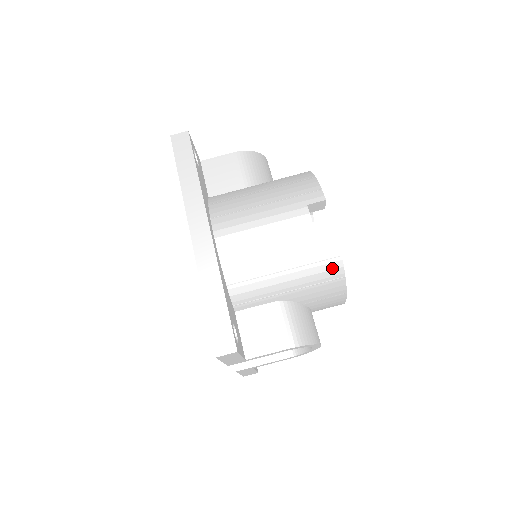
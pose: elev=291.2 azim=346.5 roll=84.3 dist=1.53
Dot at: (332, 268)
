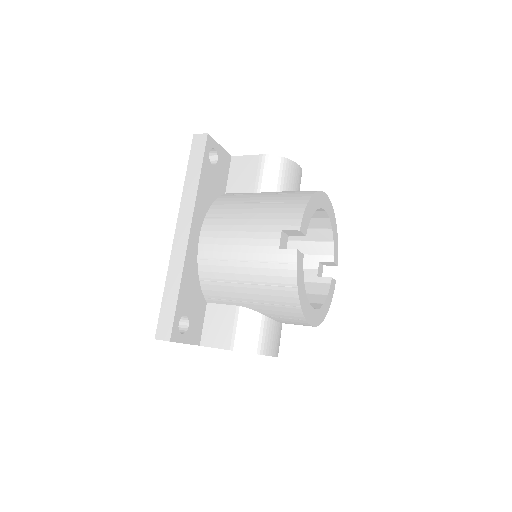
Dot at: (288, 295)
